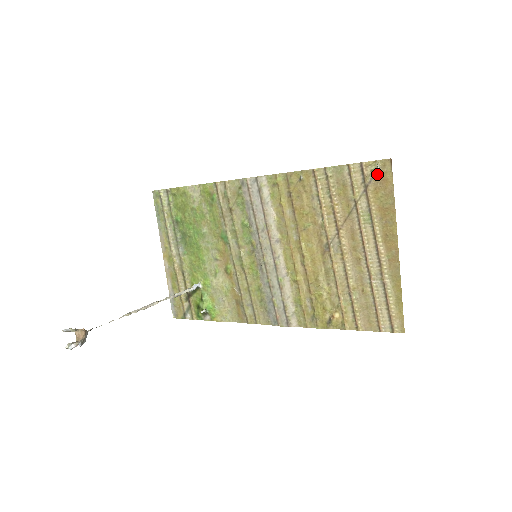
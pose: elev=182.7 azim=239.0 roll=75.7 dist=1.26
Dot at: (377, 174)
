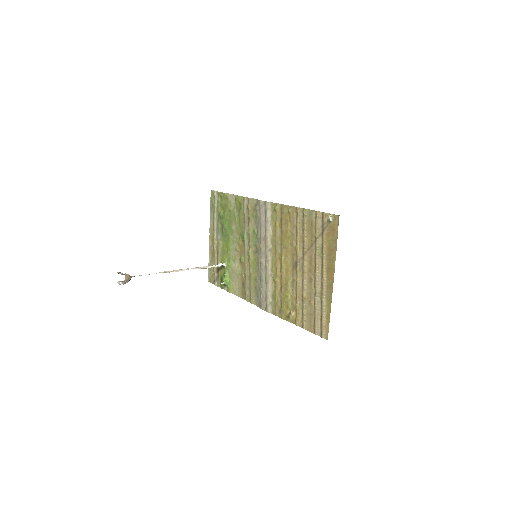
Dot at: (330, 223)
